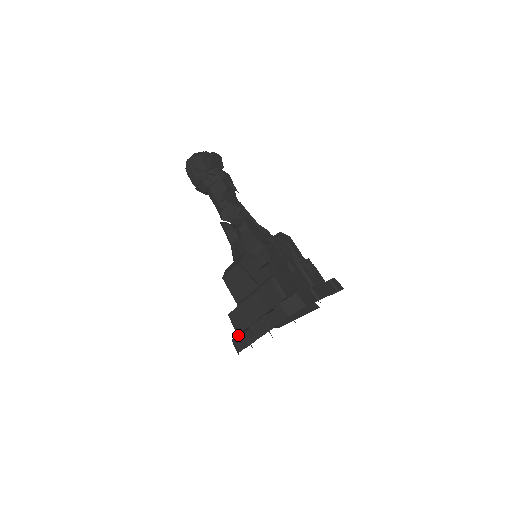
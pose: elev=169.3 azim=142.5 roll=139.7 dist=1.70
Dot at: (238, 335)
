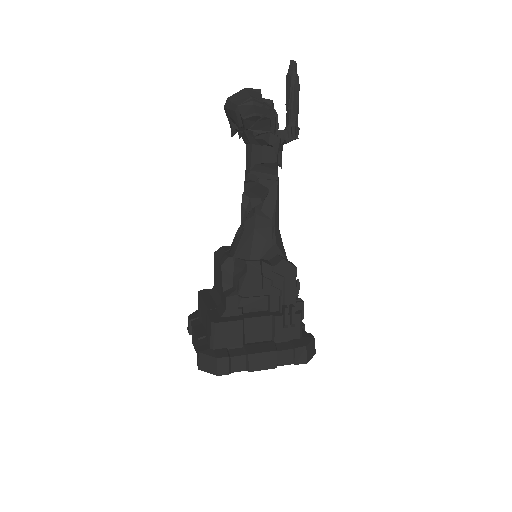
Dot at: (189, 320)
